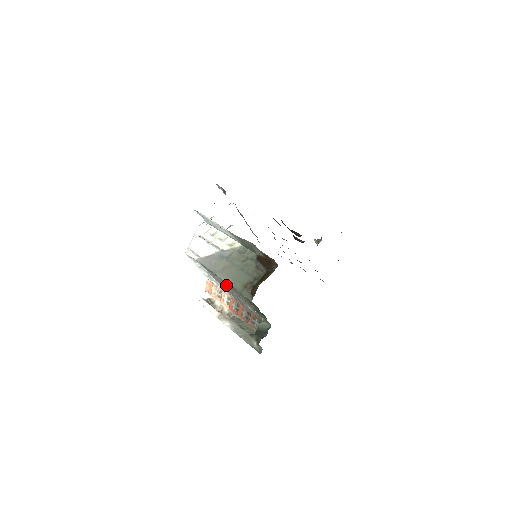
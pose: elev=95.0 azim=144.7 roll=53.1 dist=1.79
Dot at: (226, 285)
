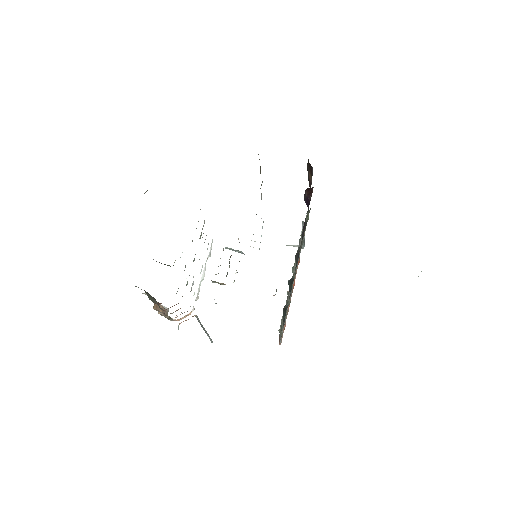
Dot at: occluded
